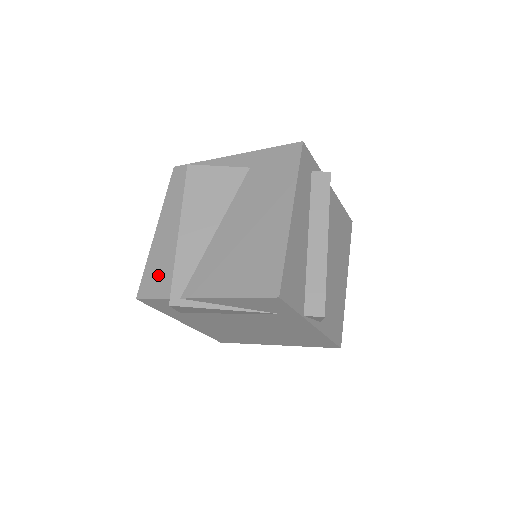
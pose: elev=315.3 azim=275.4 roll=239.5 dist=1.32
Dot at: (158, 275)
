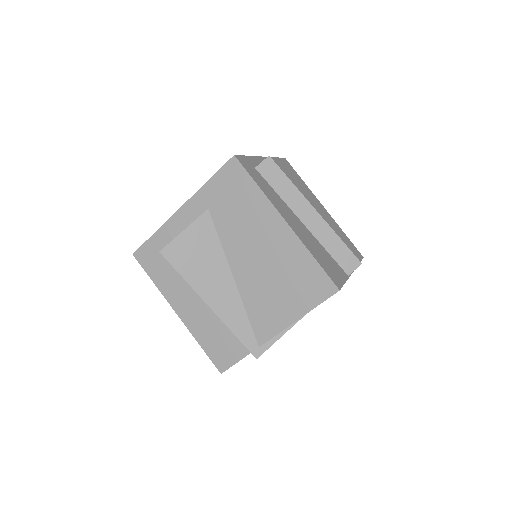
Dot at: (220, 345)
